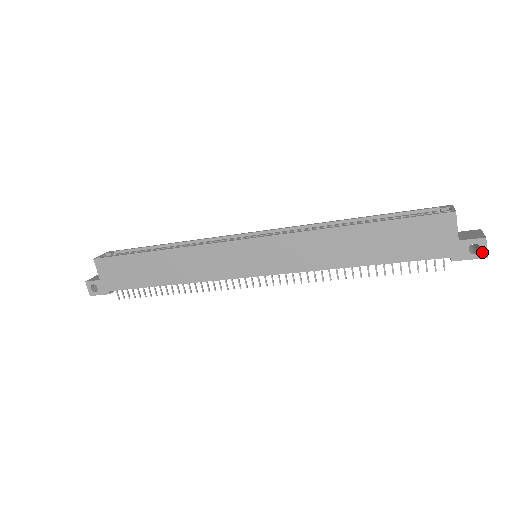
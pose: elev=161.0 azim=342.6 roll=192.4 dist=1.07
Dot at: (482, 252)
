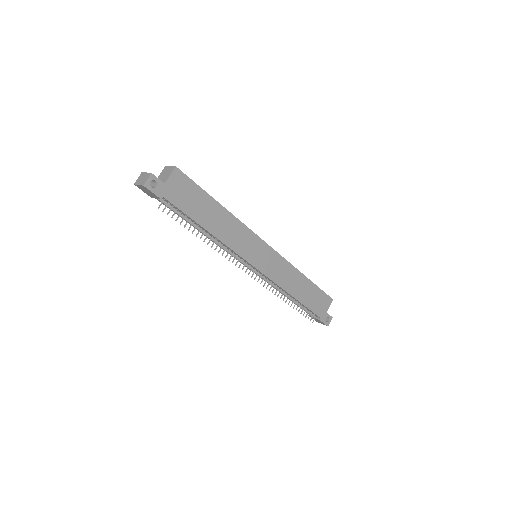
Dot at: (328, 323)
